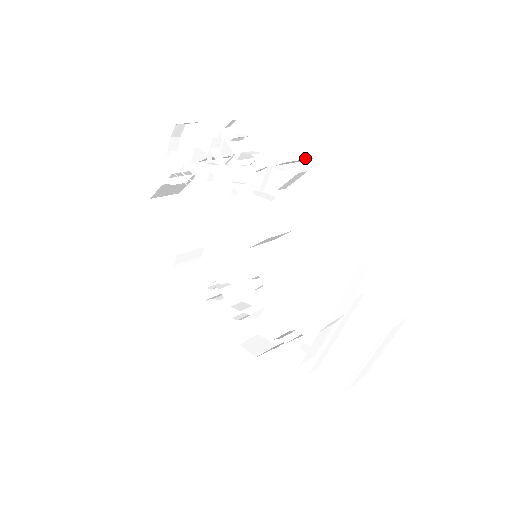
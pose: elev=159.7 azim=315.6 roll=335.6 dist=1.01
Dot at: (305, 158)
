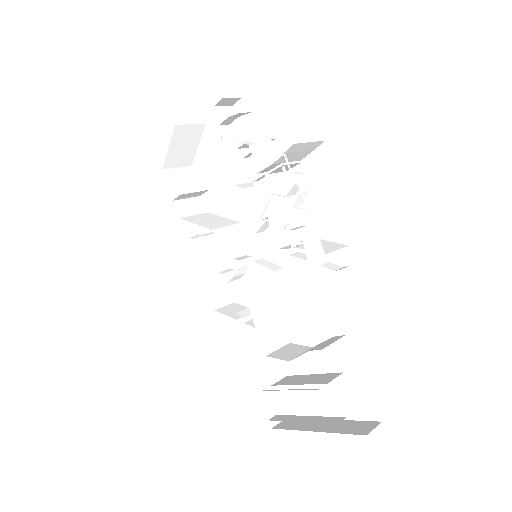
Dot at: occluded
